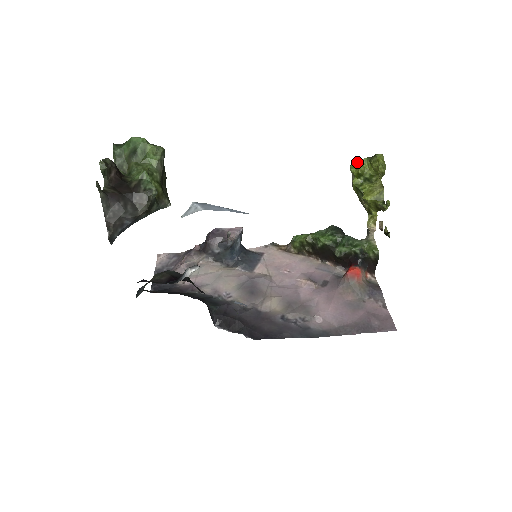
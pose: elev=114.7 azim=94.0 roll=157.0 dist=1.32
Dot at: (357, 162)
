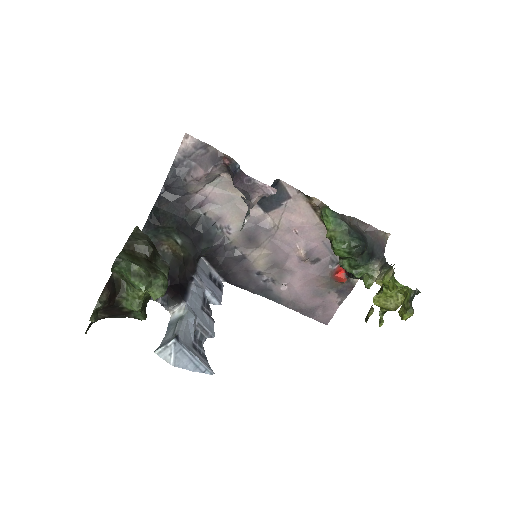
Dot at: (397, 287)
